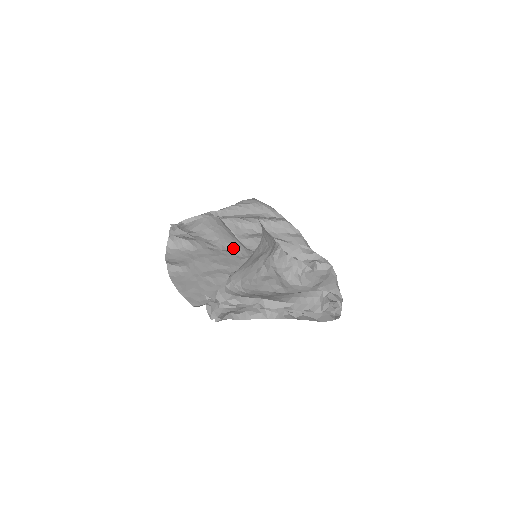
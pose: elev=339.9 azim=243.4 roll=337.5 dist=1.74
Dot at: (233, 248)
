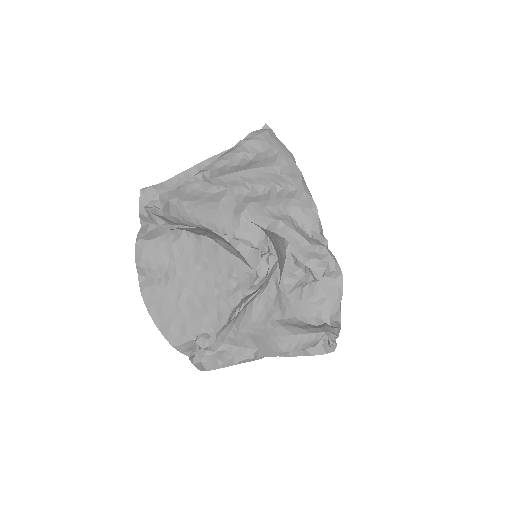
Dot at: (229, 248)
